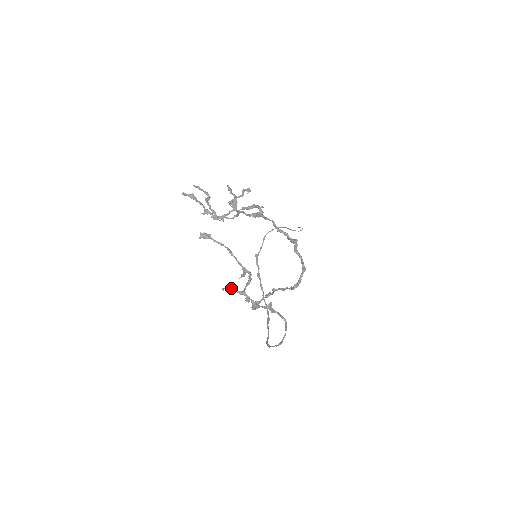
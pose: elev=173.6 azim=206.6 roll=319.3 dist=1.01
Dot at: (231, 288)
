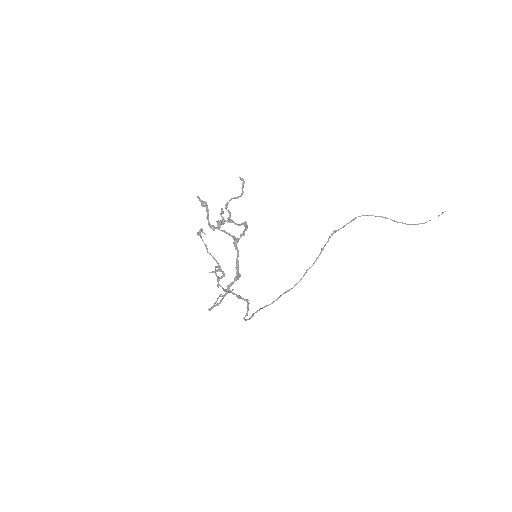
Dot at: occluded
